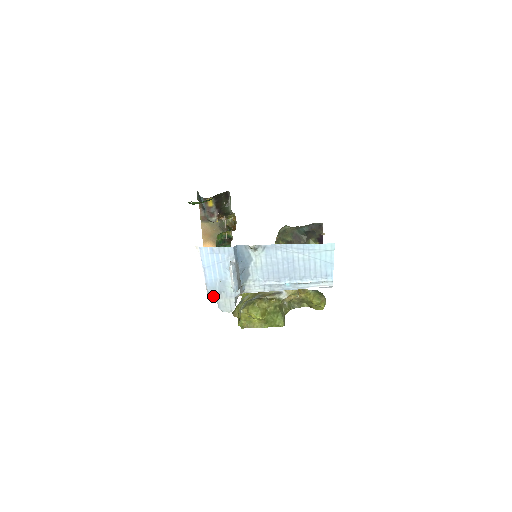
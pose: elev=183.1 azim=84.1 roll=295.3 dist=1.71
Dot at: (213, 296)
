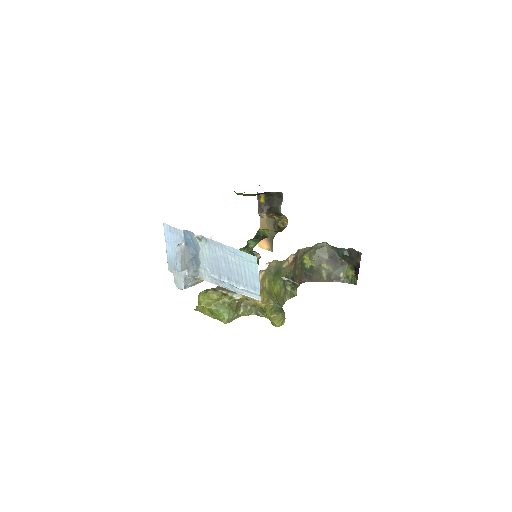
Dot at: (170, 270)
